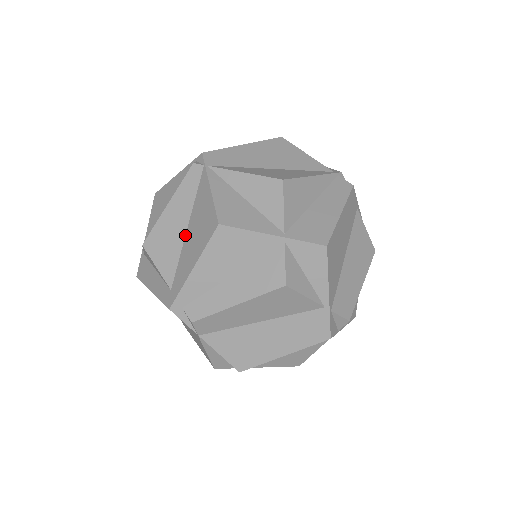
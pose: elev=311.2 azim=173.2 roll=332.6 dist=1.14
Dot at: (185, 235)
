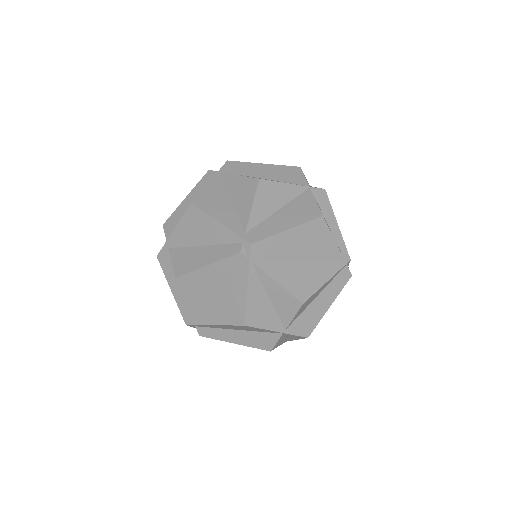
Dot at: (213, 292)
